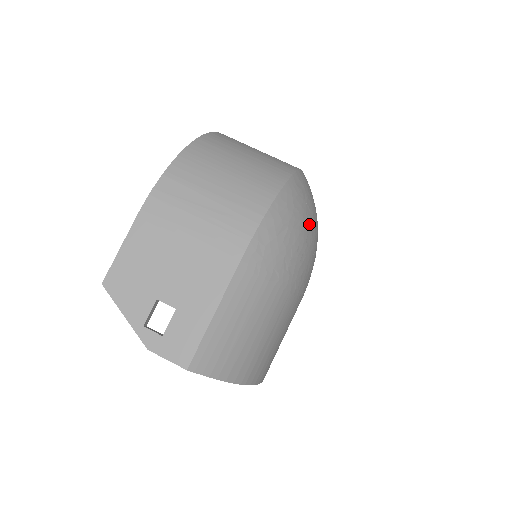
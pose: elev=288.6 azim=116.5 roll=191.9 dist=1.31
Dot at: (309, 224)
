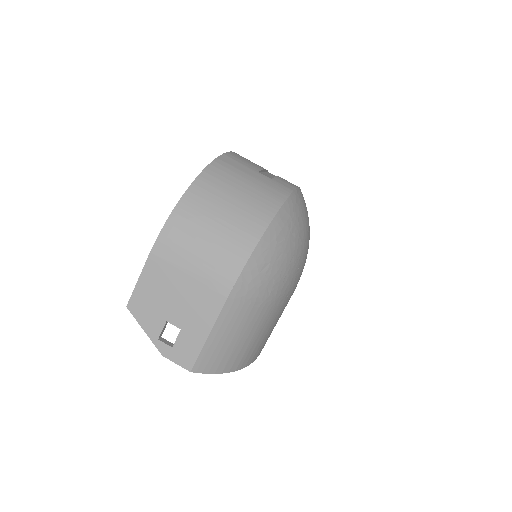
Dot at: (293, 249)
